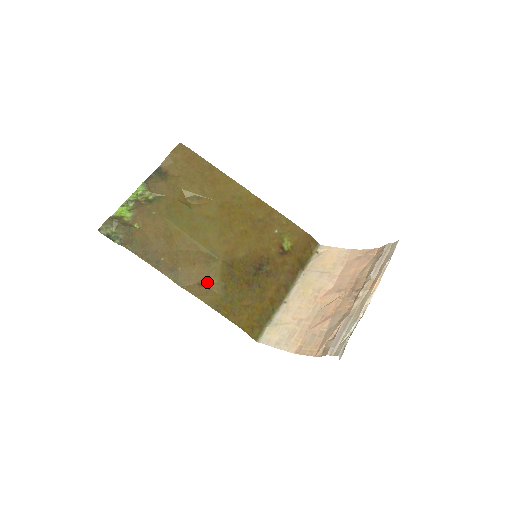
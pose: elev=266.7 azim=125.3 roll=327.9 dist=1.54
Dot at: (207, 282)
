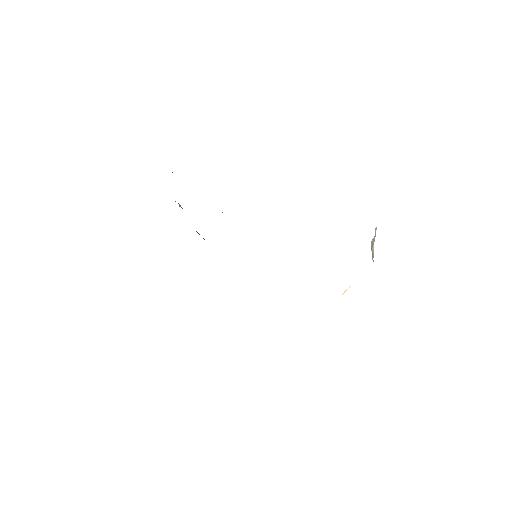
Dot at: occluded
